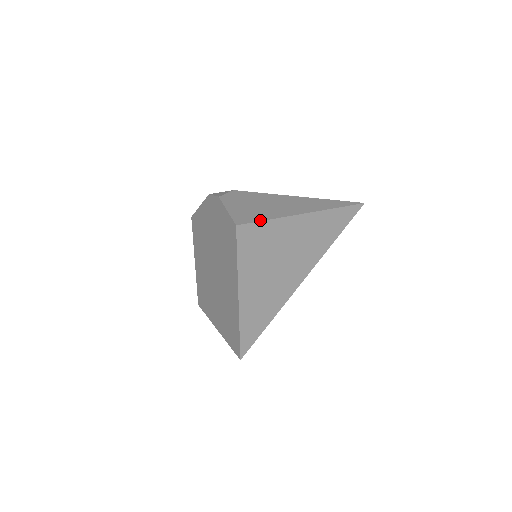
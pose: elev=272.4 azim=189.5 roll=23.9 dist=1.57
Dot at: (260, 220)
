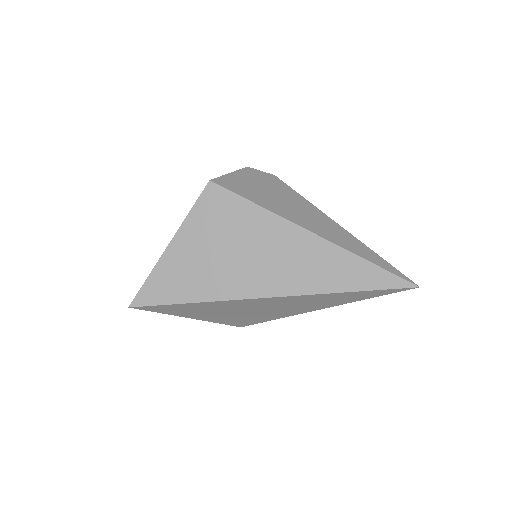
Dot at: (242, 195)
